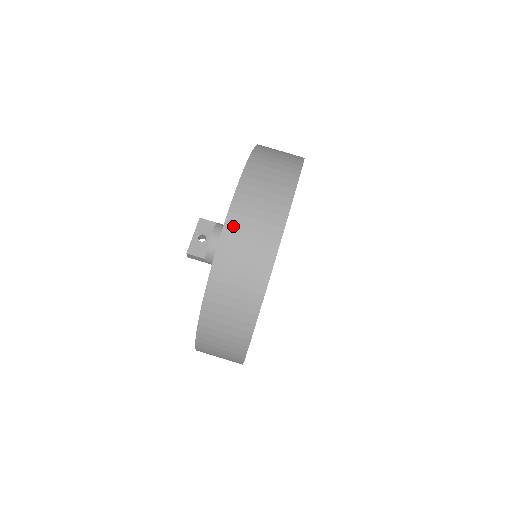
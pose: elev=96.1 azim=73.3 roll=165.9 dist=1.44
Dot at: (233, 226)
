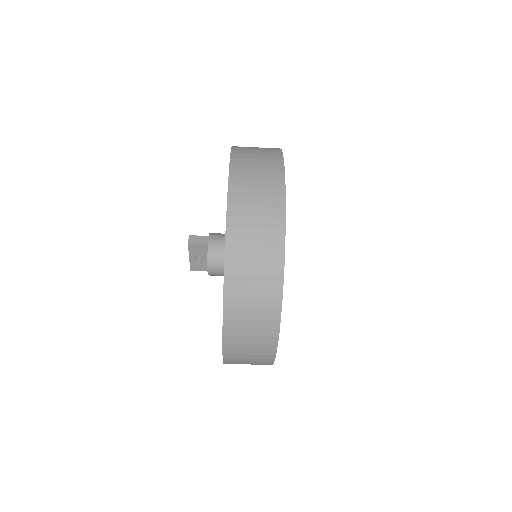
Dot at: (231, 358)
